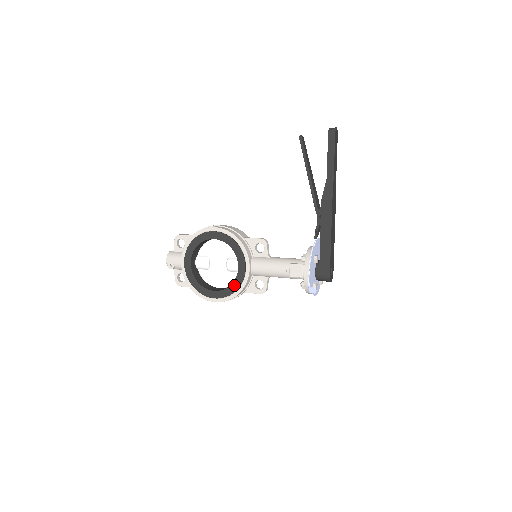
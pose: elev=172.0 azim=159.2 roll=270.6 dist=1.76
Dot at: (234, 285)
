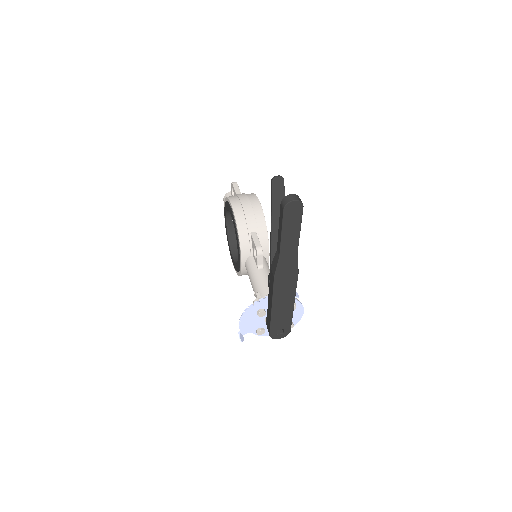
Dot at: (237, 266)
